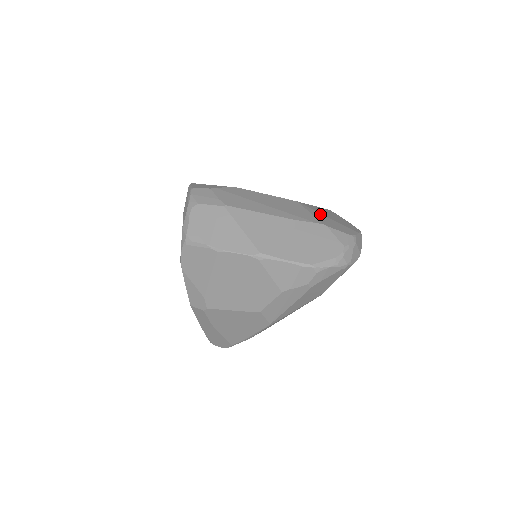
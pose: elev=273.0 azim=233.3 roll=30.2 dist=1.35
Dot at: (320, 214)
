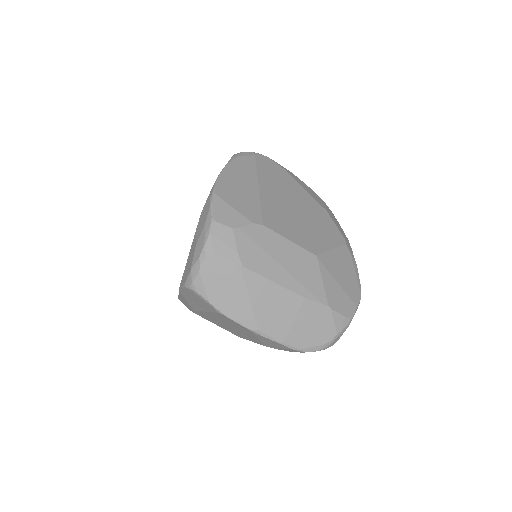
Dot at: (332, 279)
